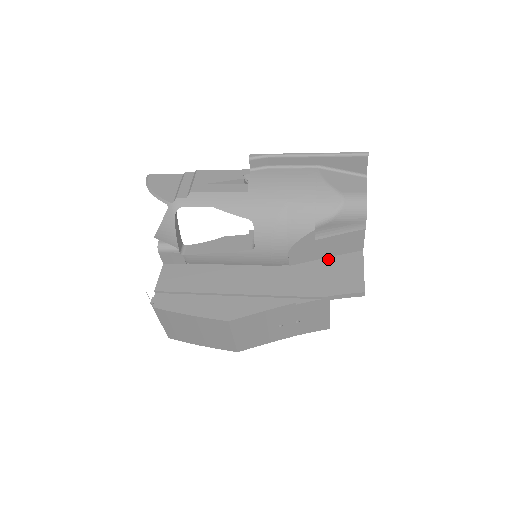
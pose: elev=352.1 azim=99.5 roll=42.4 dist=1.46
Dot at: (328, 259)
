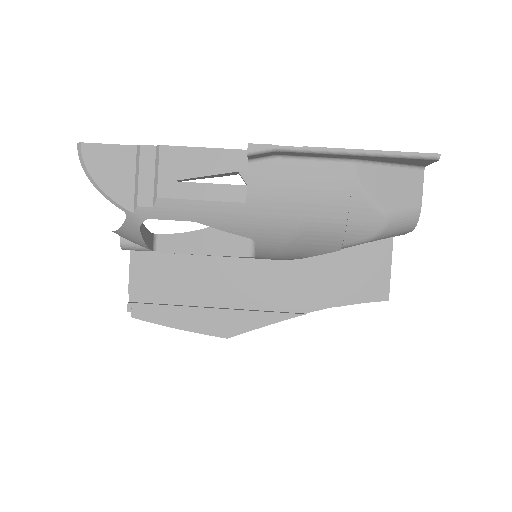
Dot at: (348, 248)
